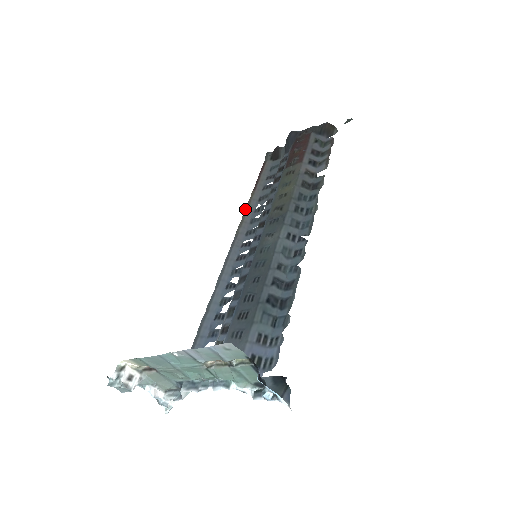
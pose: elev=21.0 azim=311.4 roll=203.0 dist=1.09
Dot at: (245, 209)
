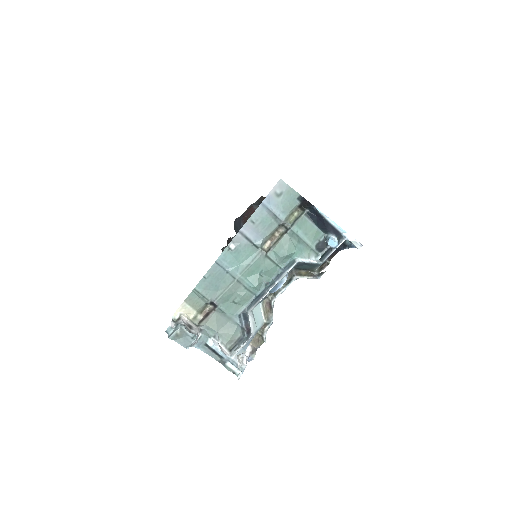
Dot at: occluded
